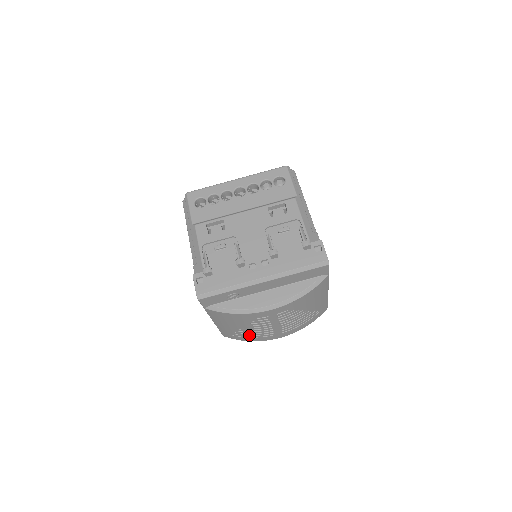
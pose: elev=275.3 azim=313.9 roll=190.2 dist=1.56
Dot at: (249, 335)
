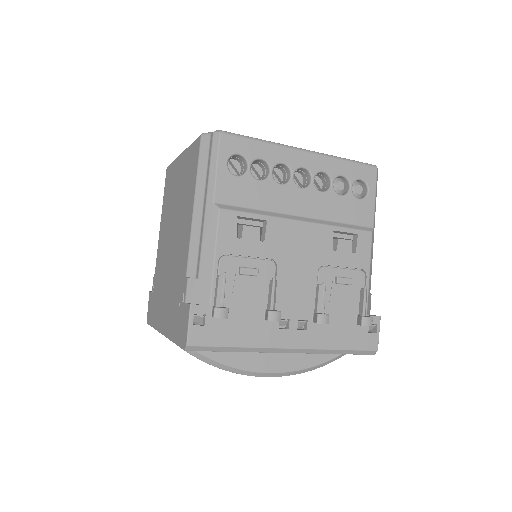
Dot at: occluded
